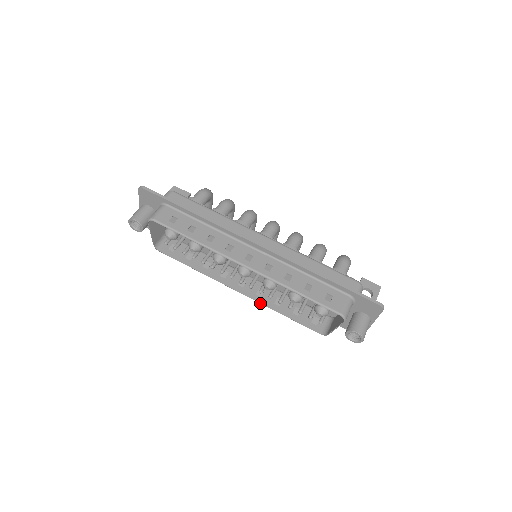
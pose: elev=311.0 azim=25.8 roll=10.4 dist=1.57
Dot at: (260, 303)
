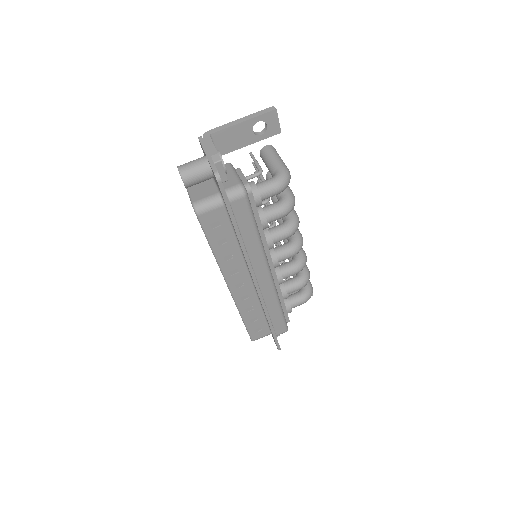
Dot at: occluded
